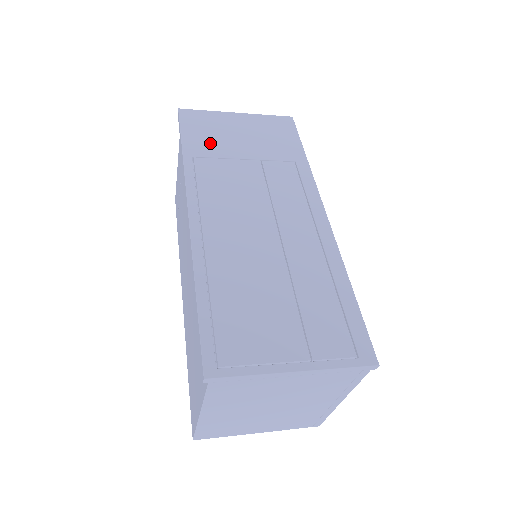
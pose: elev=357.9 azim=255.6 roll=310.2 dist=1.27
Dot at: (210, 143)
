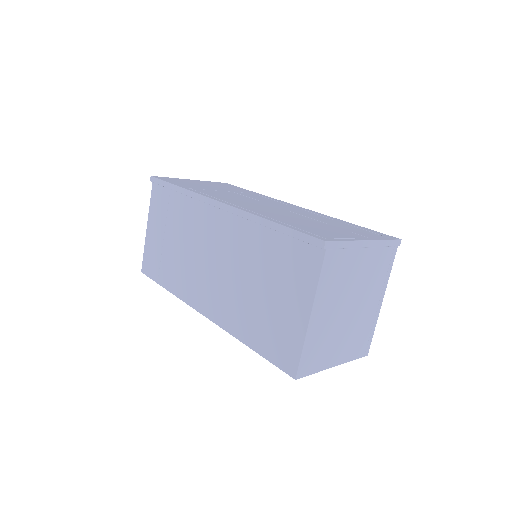
Dot at: (192, 186)
